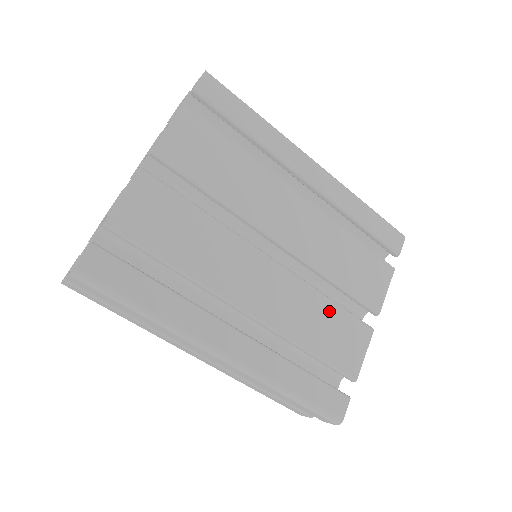
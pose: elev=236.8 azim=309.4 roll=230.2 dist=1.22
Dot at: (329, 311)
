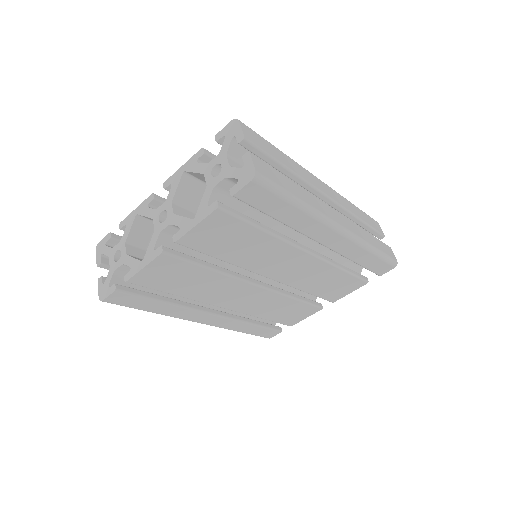
Dot at: (291, 304)
